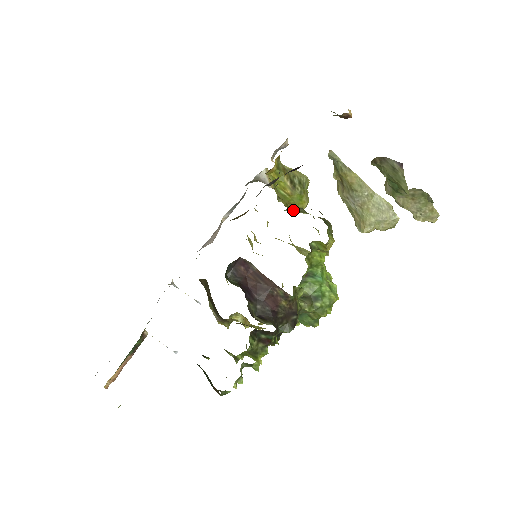
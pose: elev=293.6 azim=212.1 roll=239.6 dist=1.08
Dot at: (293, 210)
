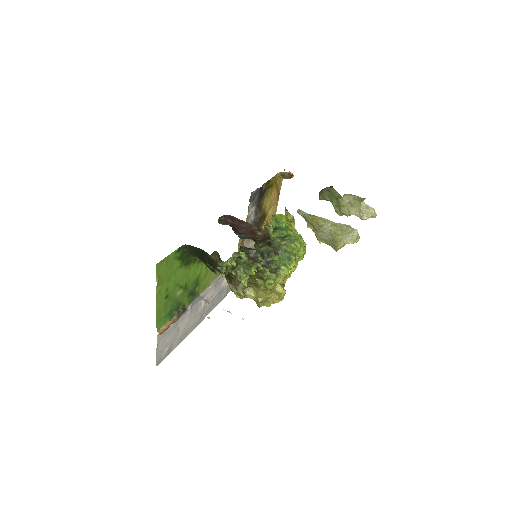
Dot at: (269, 219)
